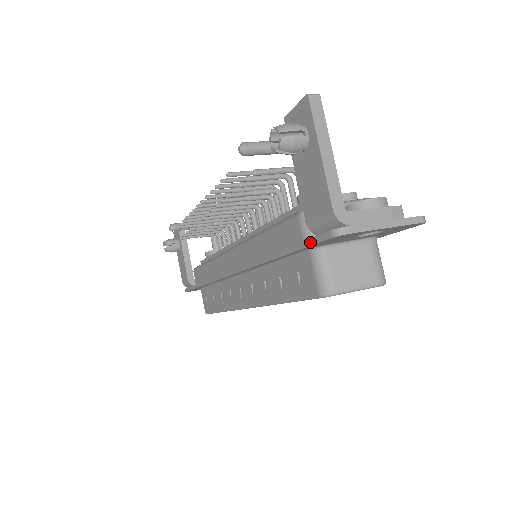
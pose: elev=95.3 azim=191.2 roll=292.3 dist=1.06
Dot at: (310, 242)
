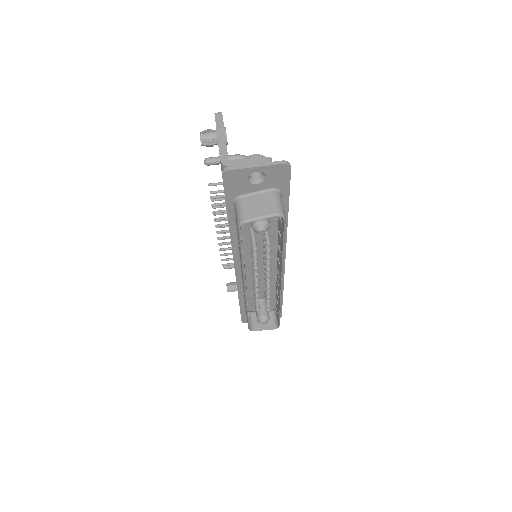
Dot at: (224, 190)
